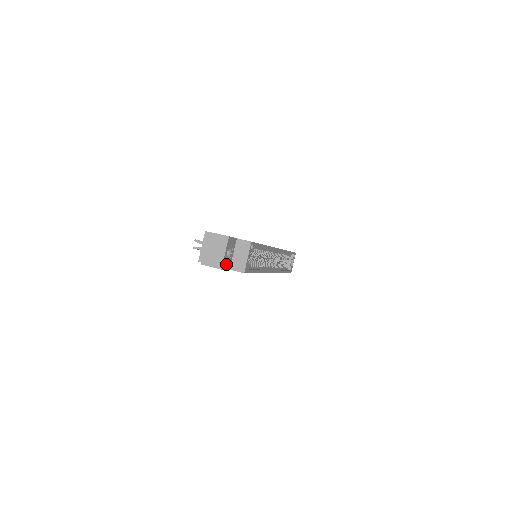
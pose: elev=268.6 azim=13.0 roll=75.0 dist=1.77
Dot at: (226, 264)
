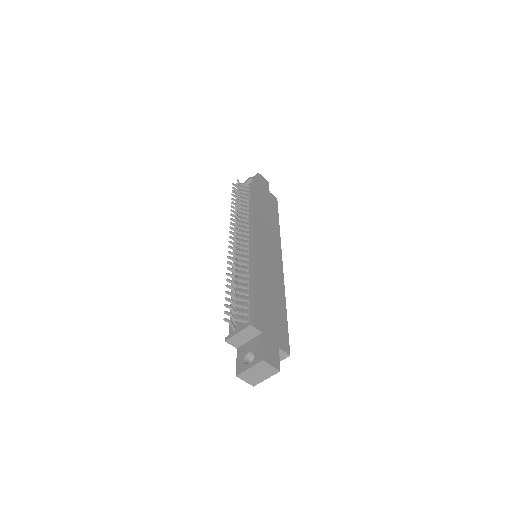
Dot at: occluded
